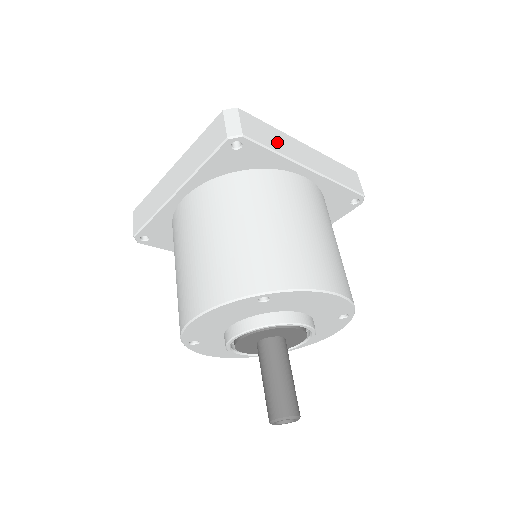
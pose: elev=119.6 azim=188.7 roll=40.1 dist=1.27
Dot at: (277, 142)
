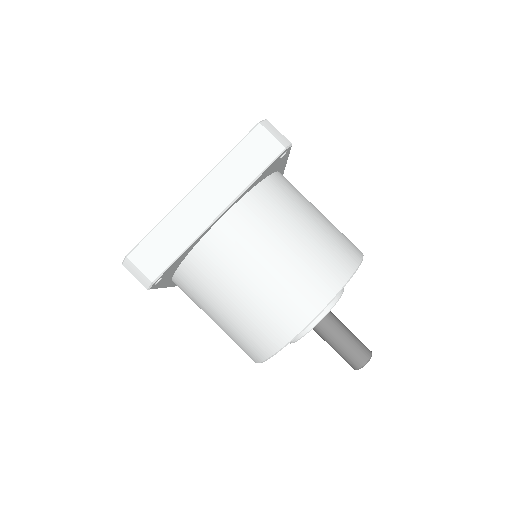
Dot at: (176, 237)
